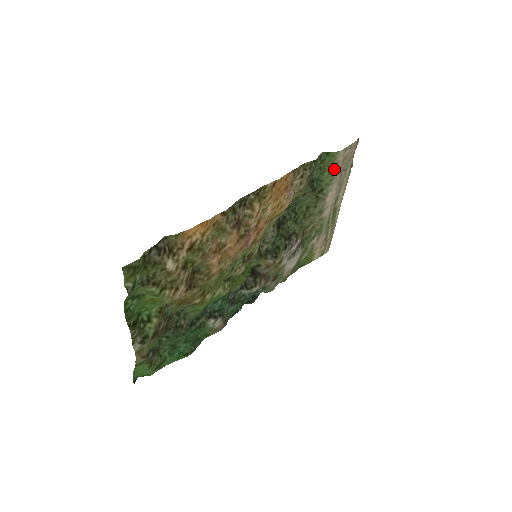
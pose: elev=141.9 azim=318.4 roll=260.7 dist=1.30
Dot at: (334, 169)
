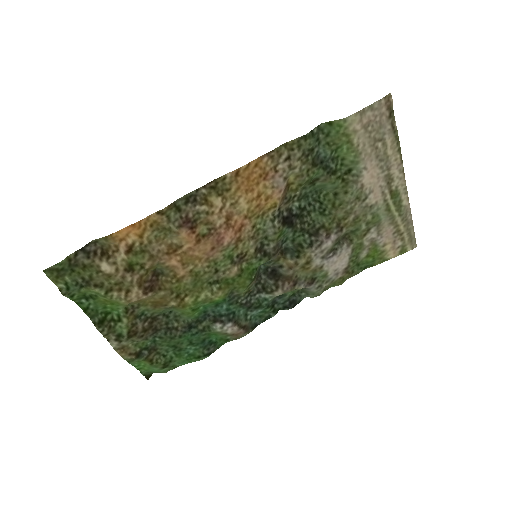
Dot at: (353, 142)
